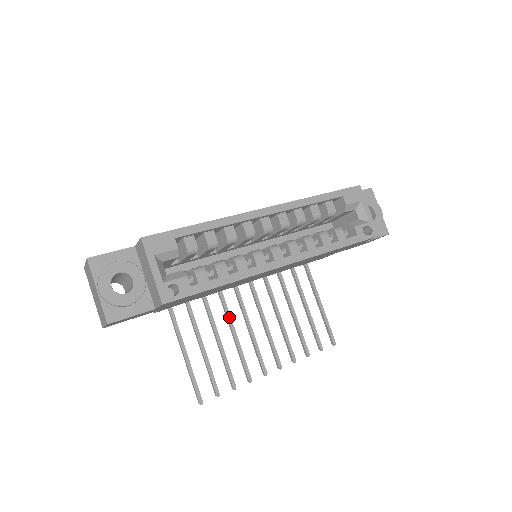
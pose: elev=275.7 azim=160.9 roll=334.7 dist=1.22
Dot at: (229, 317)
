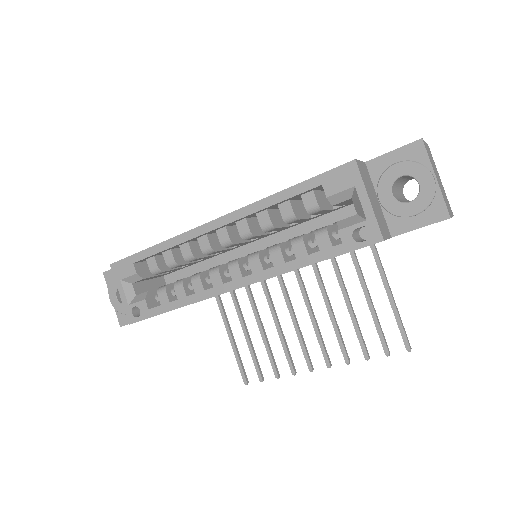
Dot at: (270, 306)
